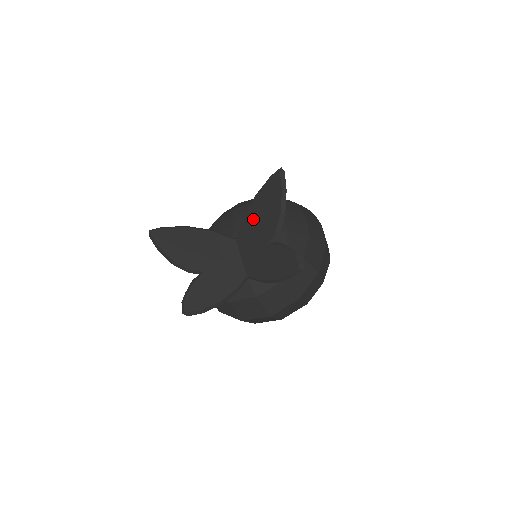
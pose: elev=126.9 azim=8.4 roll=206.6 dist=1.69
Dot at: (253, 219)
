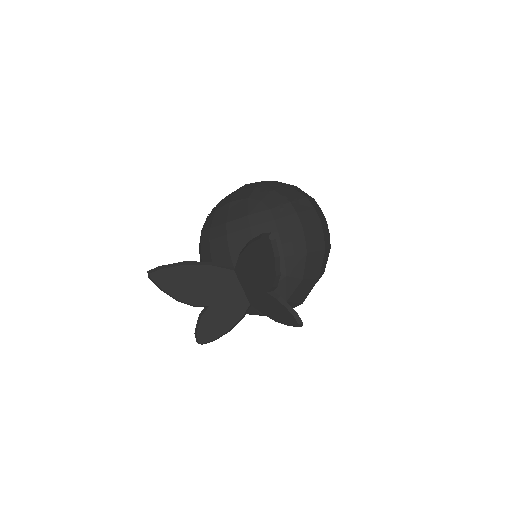
Dot at: (248, 264)
